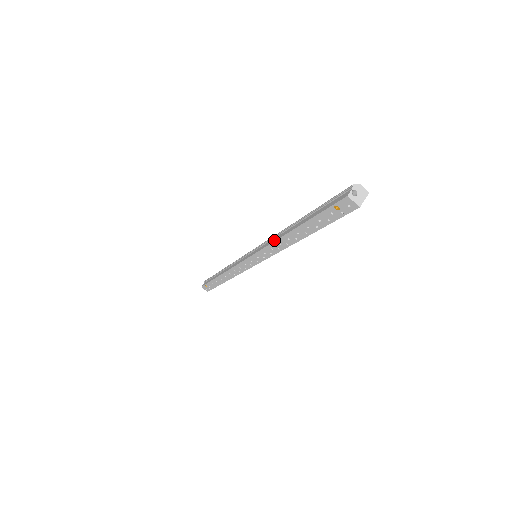
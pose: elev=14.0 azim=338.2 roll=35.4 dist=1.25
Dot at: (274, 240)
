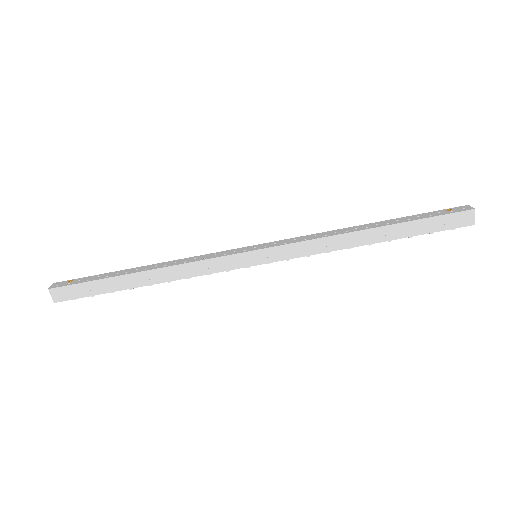
Dot at: (329, 233)
